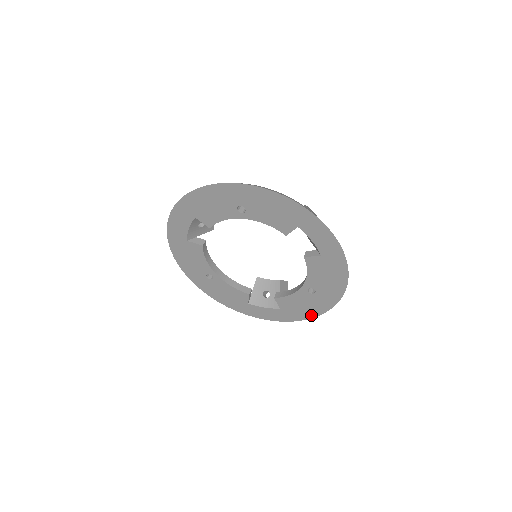
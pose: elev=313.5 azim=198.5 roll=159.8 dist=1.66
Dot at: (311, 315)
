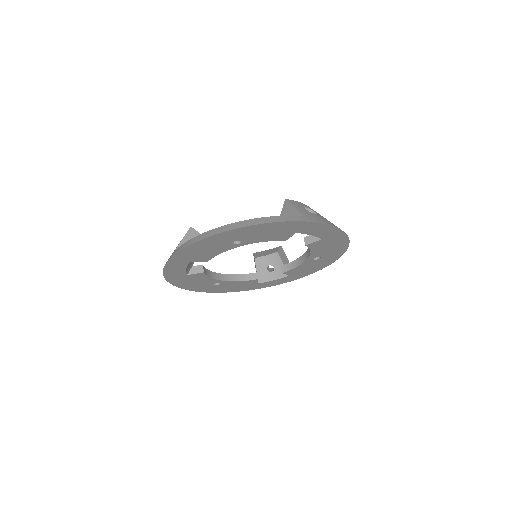
Dot at: (319, 269)
